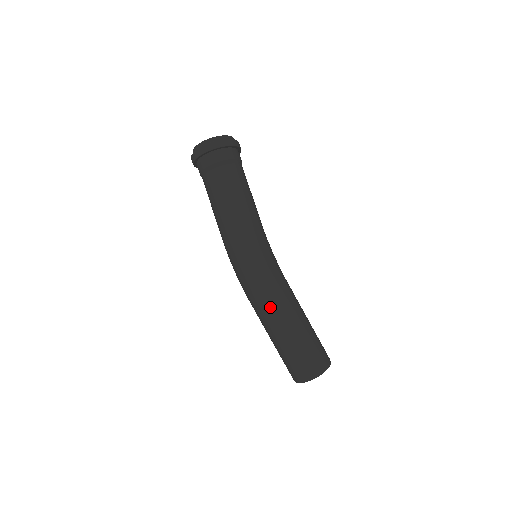
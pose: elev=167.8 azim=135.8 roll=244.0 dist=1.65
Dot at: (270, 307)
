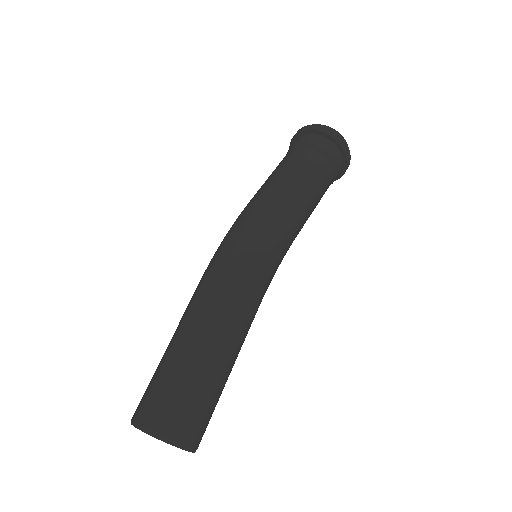
Dot at: (220, 303)
